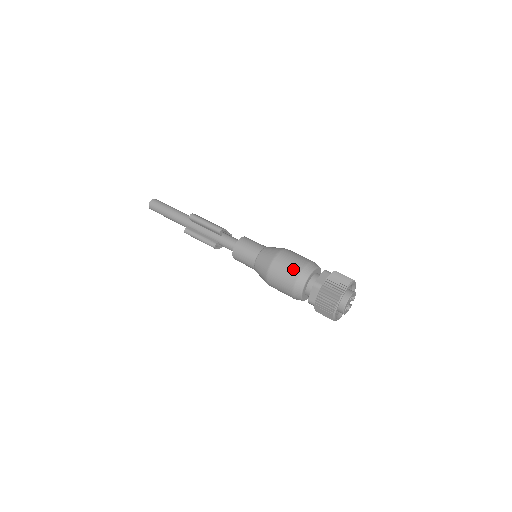
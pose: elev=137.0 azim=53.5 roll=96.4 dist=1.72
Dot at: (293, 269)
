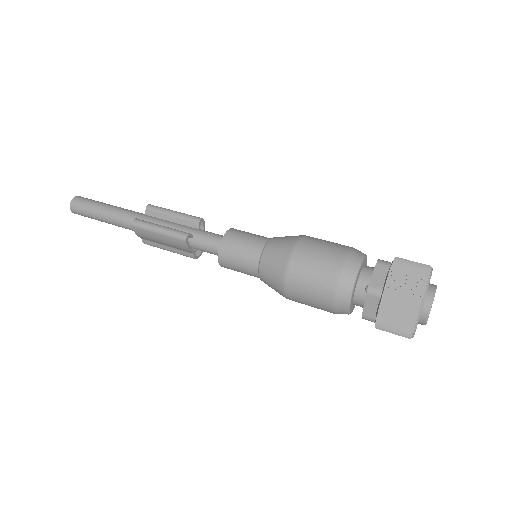
Dot at: (338, 245)
